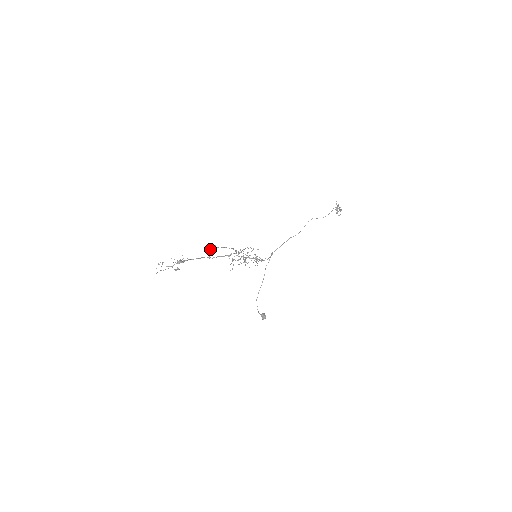
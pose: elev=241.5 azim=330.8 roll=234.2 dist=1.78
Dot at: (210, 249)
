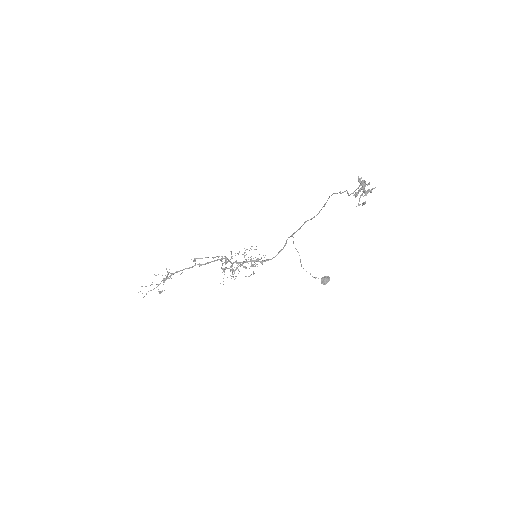
Dot at: occluded
